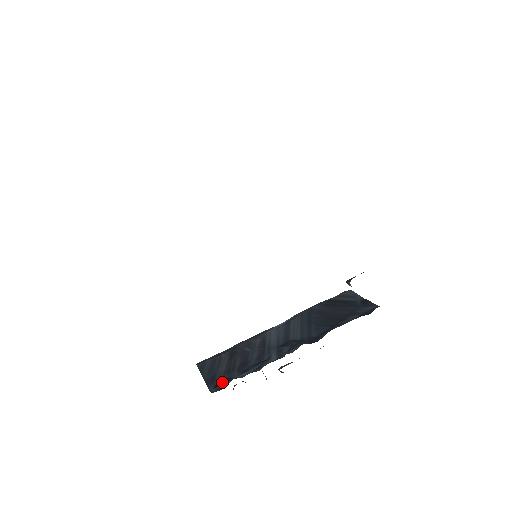
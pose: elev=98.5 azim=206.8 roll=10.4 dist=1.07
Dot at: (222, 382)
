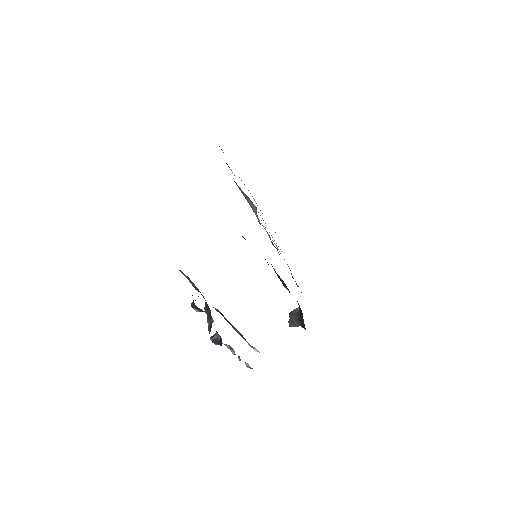
Dot at: occluded
